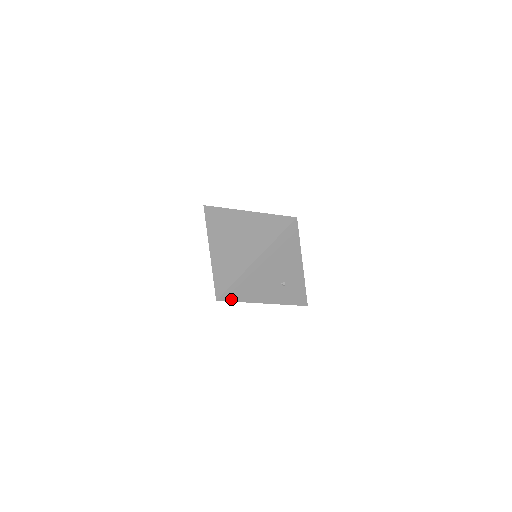
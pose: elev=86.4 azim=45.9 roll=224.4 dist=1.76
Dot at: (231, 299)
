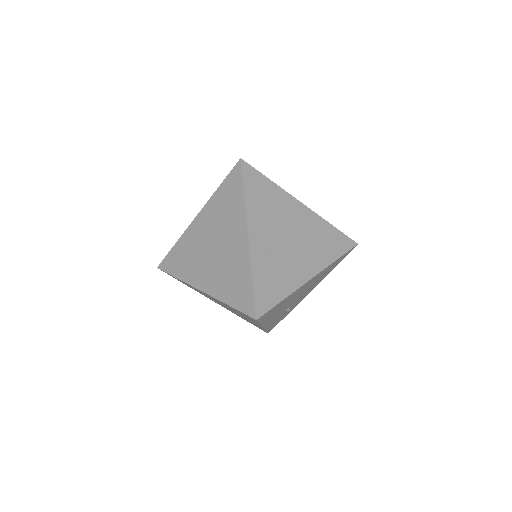
Dot at: (261, 319)
